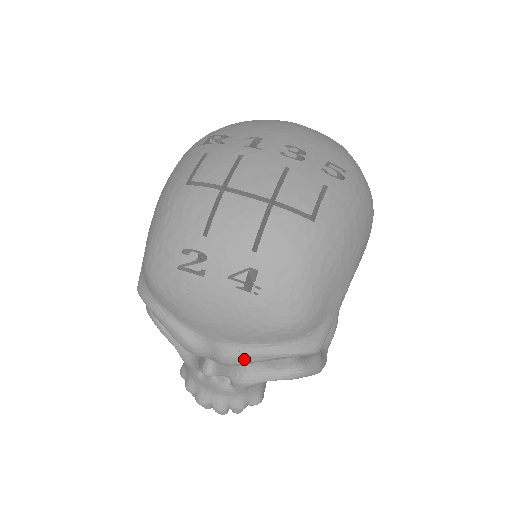
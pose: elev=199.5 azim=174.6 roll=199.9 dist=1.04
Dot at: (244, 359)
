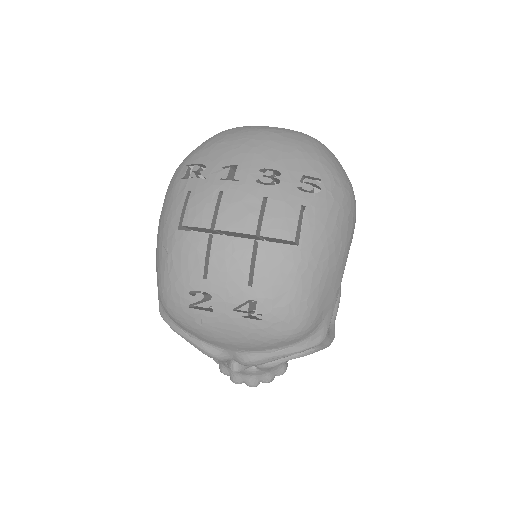
Dot at: (262, 361)
